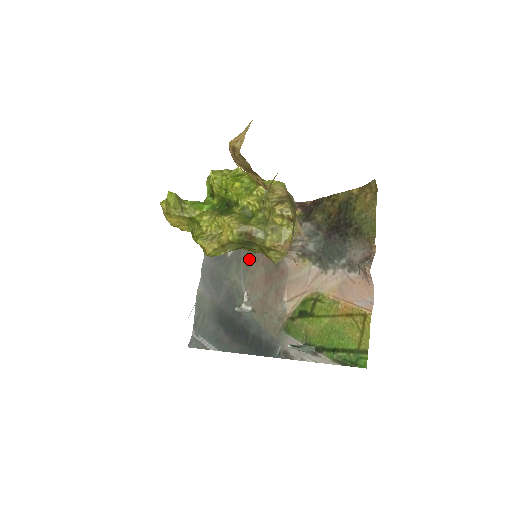
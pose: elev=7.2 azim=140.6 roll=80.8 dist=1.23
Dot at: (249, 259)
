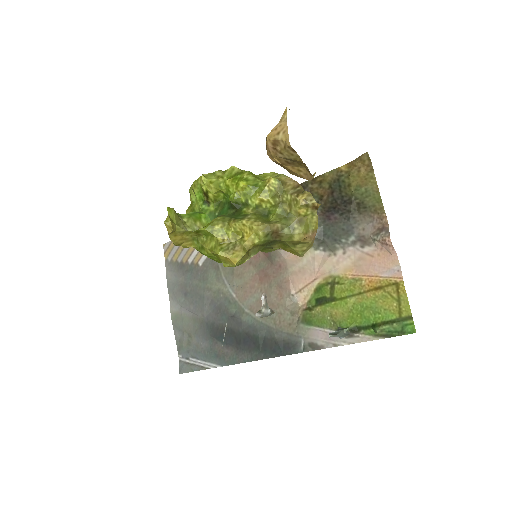
Dot at: occluded
